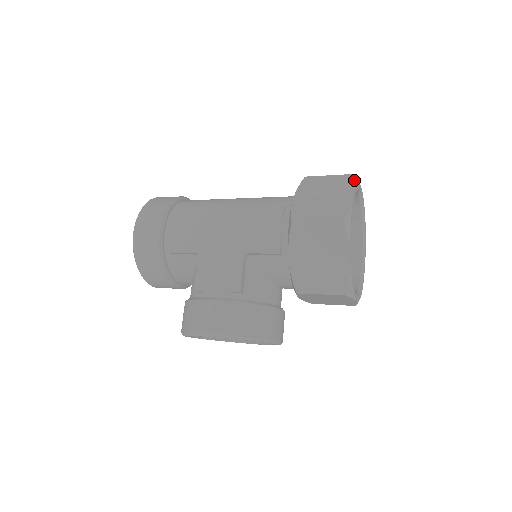
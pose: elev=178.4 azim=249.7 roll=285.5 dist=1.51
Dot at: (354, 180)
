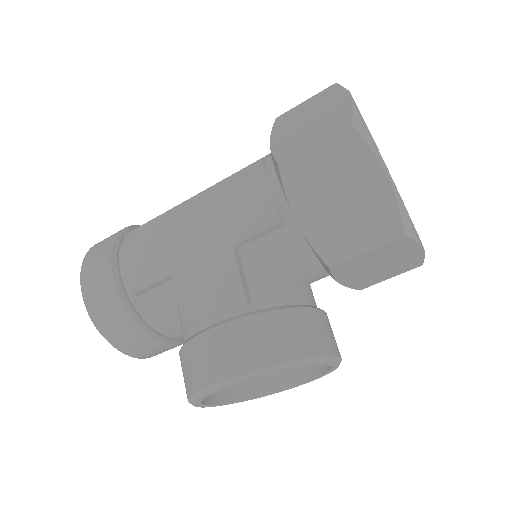
Dot at: occluded
